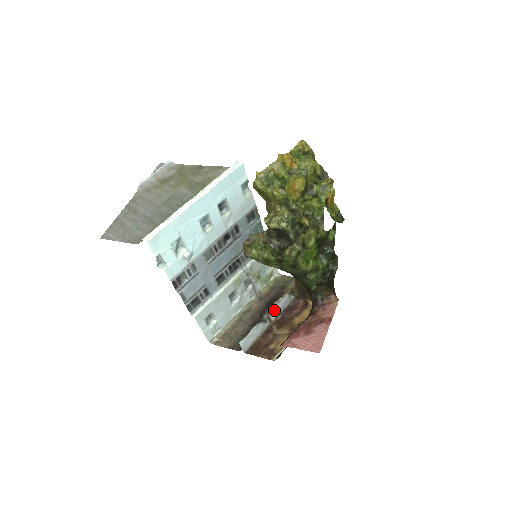
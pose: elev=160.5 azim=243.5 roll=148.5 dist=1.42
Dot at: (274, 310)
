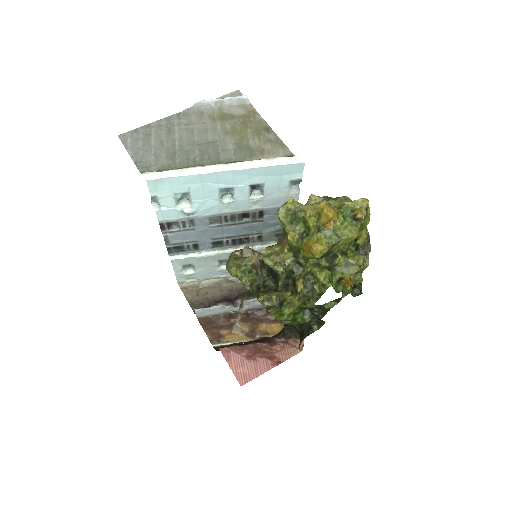
Dot at: (250, 303)
